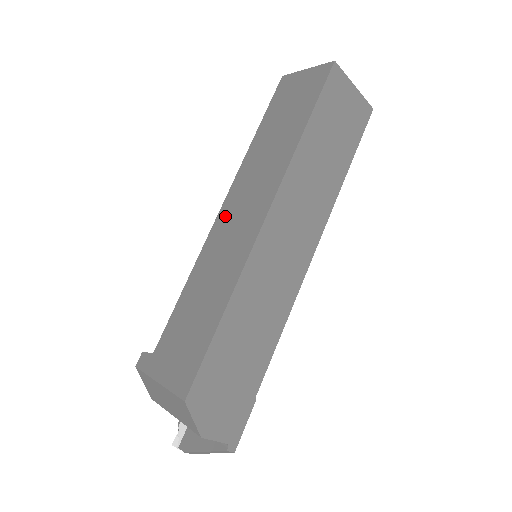
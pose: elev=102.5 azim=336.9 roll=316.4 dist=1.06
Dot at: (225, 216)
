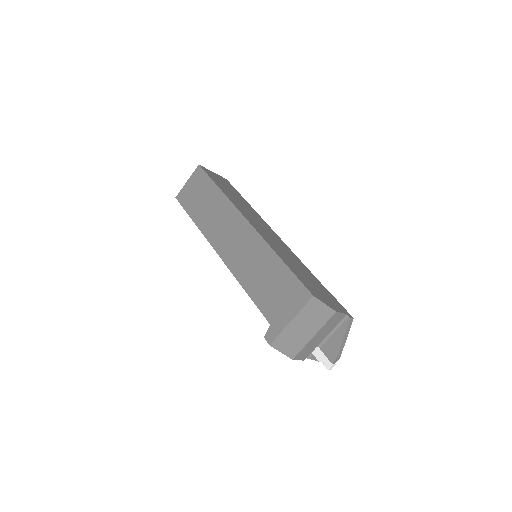
Dot at: (225, 251)
